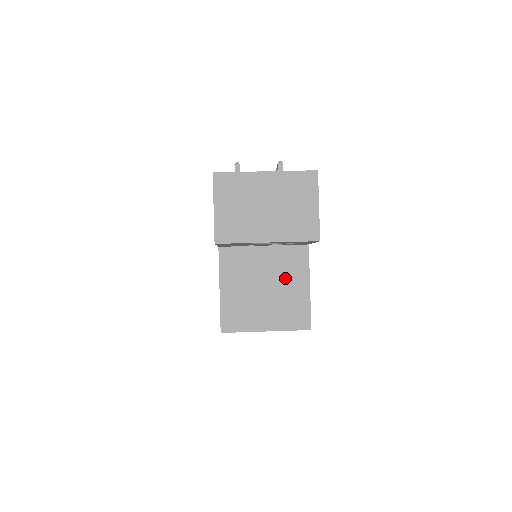
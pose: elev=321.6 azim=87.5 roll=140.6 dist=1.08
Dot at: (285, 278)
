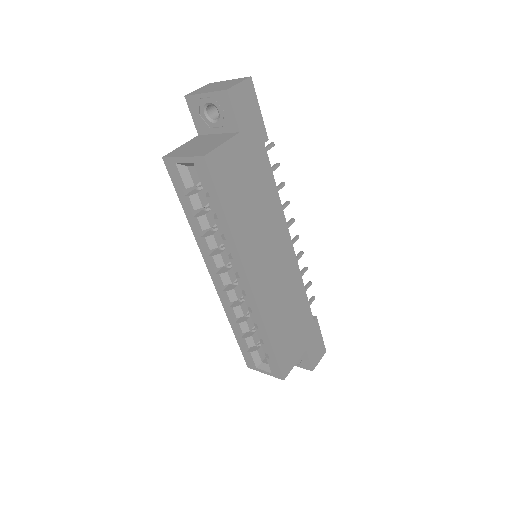
Dot at: (214, 142)
